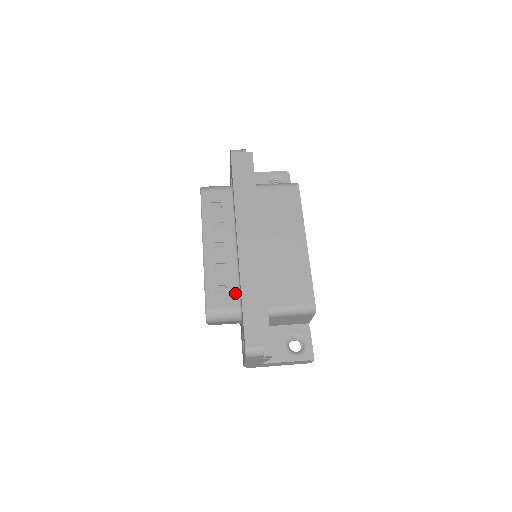
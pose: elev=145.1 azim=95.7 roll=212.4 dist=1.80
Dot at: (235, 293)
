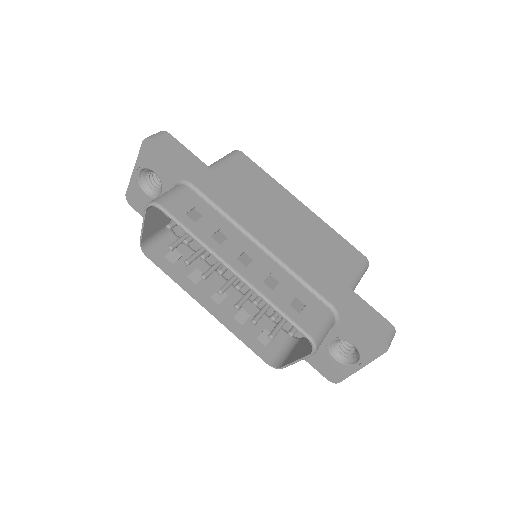
Dot at: (312, 297)
